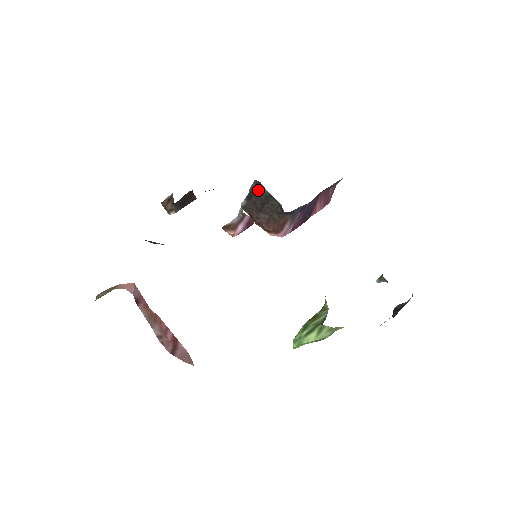
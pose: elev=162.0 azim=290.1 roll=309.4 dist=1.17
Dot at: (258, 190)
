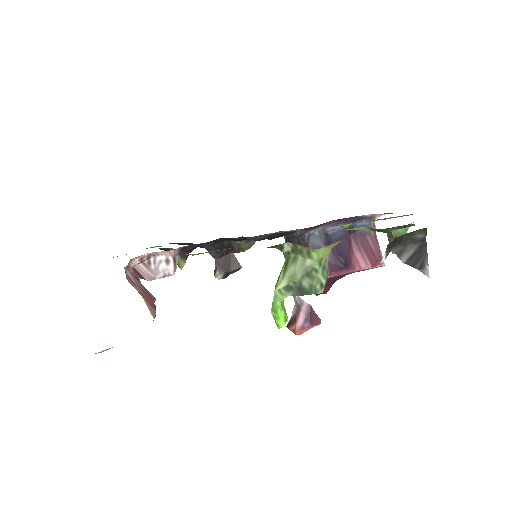
Dot at: occluded
